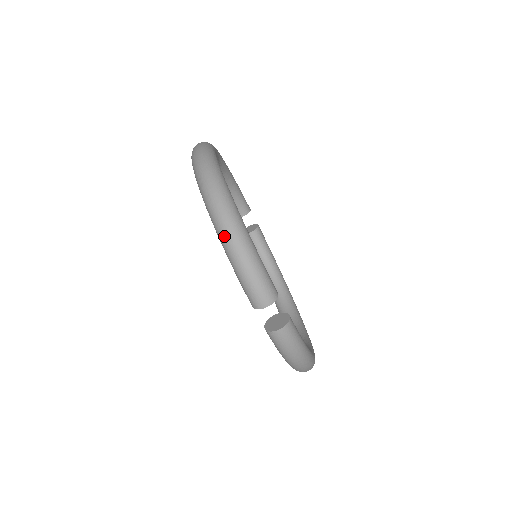
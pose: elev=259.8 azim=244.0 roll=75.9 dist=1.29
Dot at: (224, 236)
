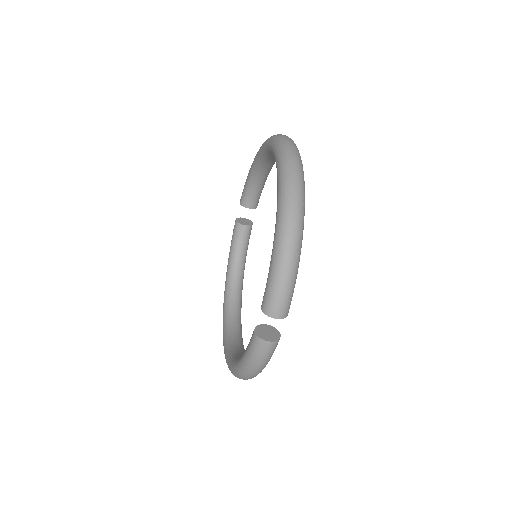
Dot at: (284, 239)
